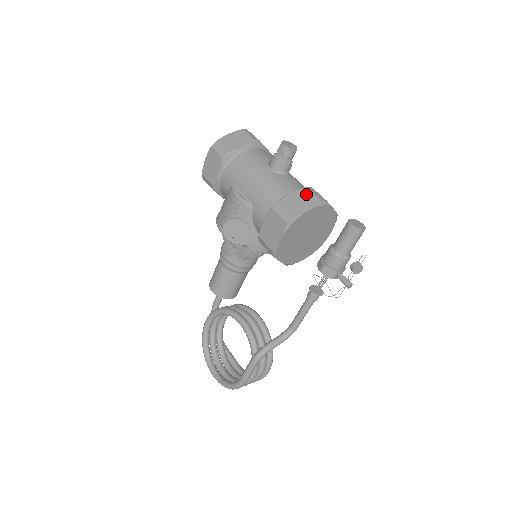
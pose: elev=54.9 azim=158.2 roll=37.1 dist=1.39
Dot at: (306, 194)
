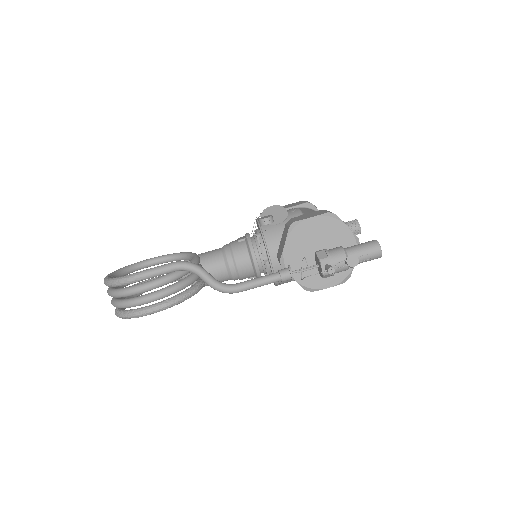
Dot at: occluded
